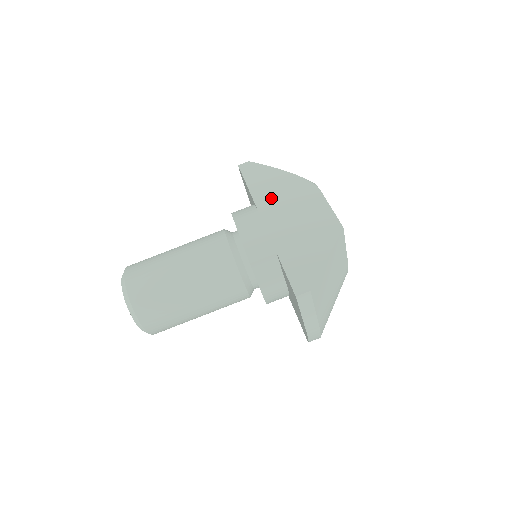
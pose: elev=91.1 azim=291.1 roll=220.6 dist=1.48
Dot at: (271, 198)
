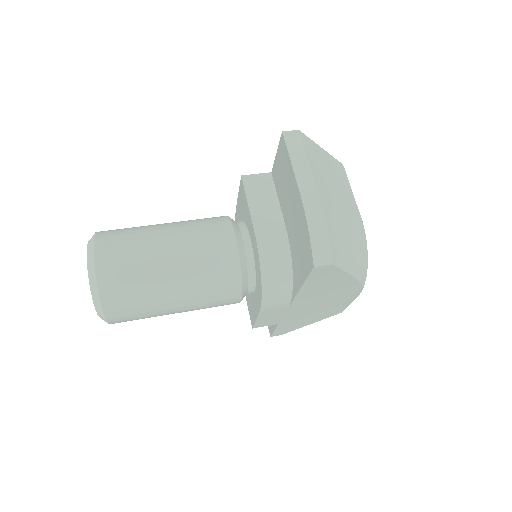
Dot at: occluded
